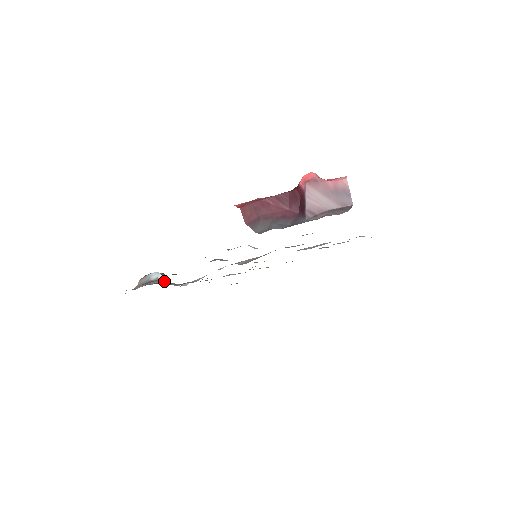
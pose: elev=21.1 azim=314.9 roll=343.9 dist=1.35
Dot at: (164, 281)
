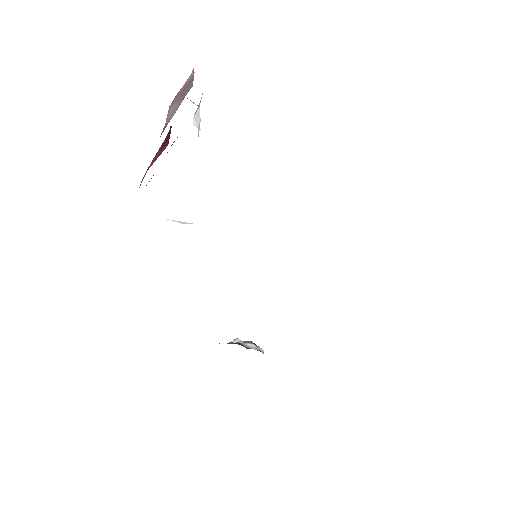
Dot at: (234, 343)
